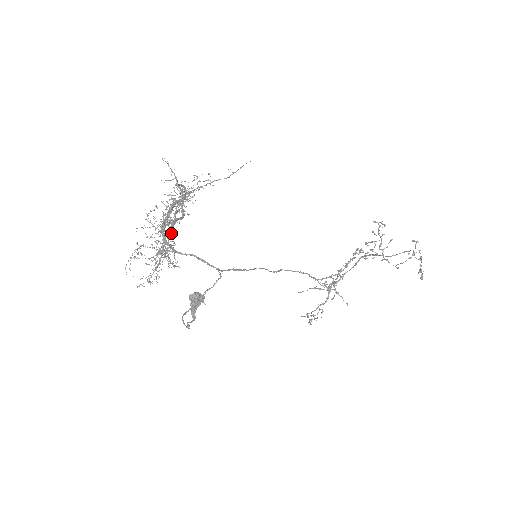
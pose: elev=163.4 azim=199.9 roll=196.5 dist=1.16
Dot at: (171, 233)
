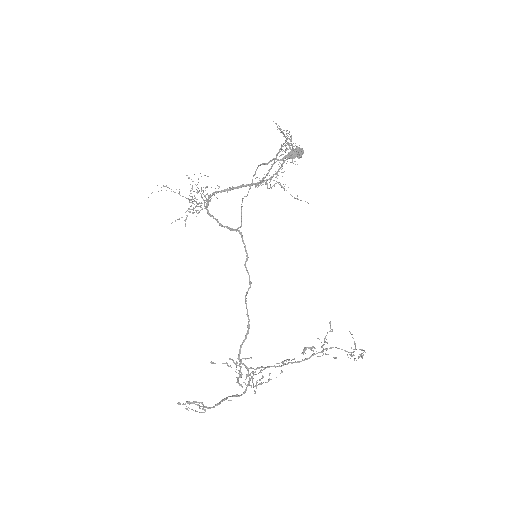
Dot at: (286, 149)
